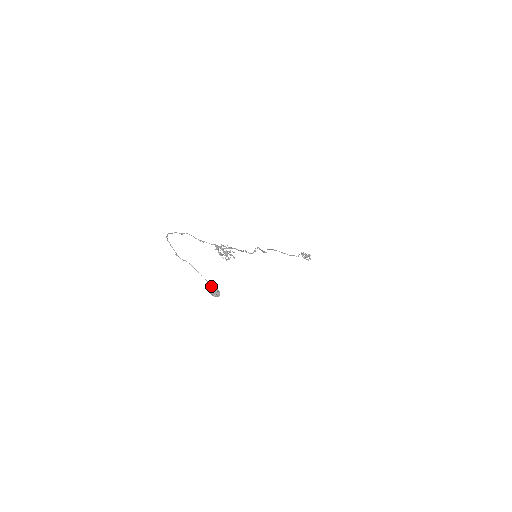
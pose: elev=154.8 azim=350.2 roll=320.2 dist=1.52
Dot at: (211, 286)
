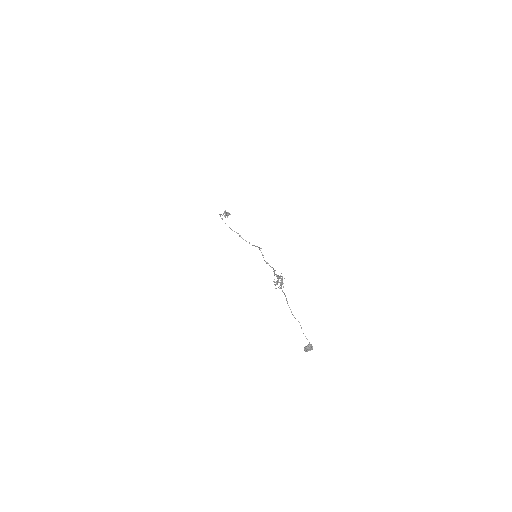
Dot at: (311, 346)
